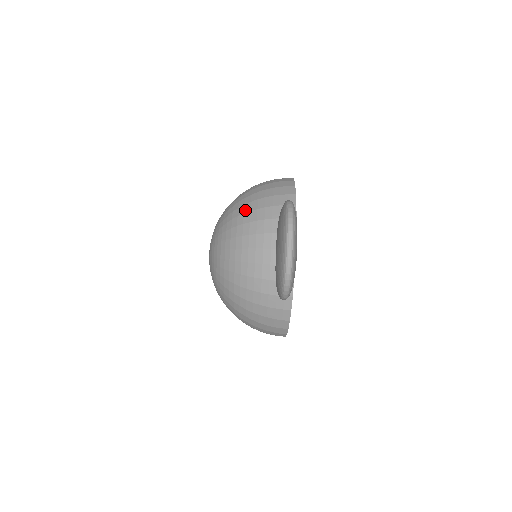
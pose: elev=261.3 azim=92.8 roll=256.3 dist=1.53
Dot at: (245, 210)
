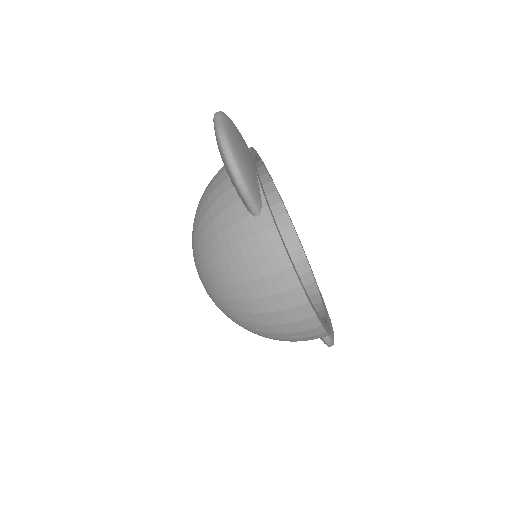
Dot at: occluded
